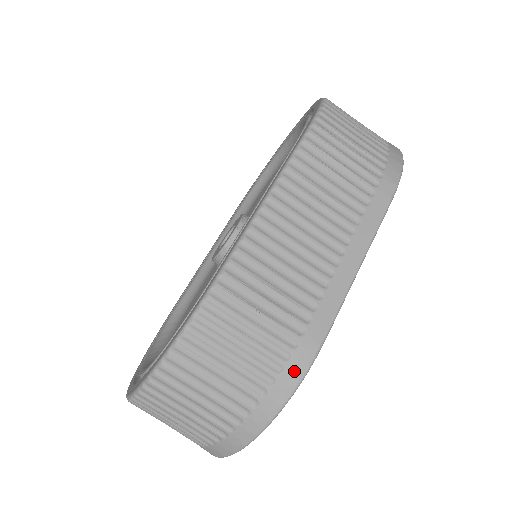
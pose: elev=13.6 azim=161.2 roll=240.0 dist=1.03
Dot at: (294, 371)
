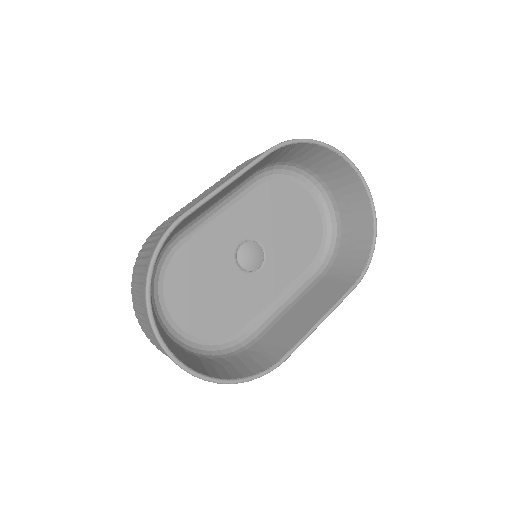
Dot at: (163, 234)
